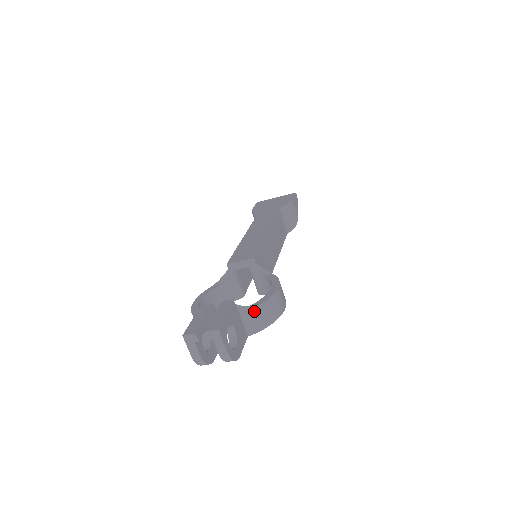
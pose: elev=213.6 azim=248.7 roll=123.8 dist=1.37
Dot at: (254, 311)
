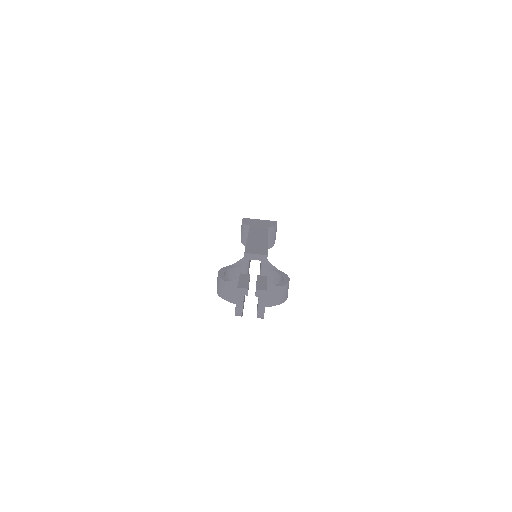
Dot at: (275, 290)
